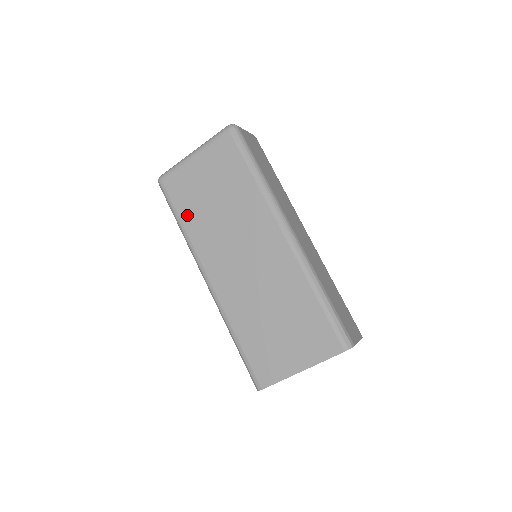
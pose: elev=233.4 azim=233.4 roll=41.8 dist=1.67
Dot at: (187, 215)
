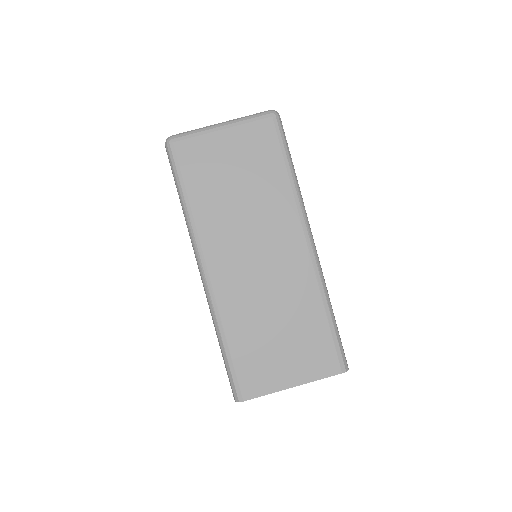
Dot at: (198, 192)
